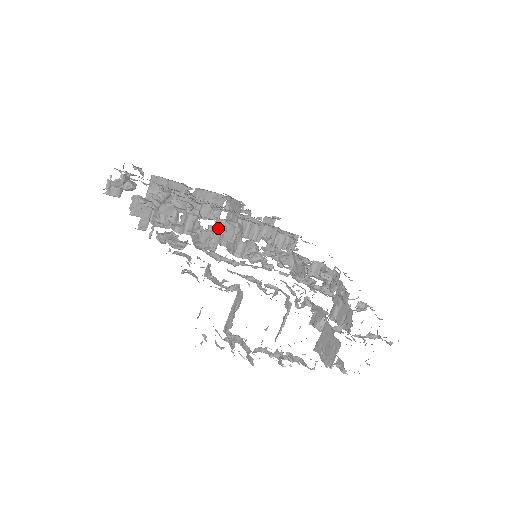
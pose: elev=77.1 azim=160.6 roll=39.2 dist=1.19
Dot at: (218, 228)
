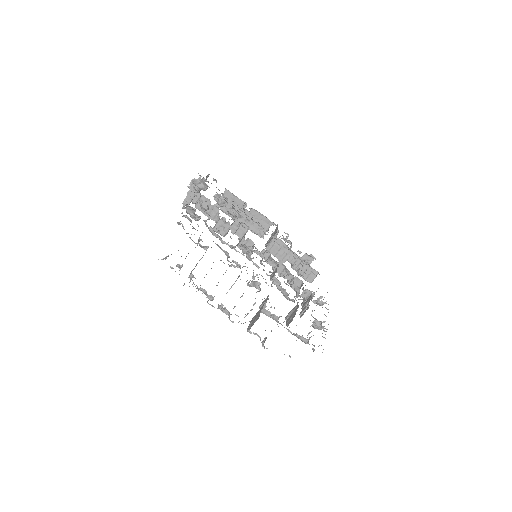
Dot at: (235, 226)
